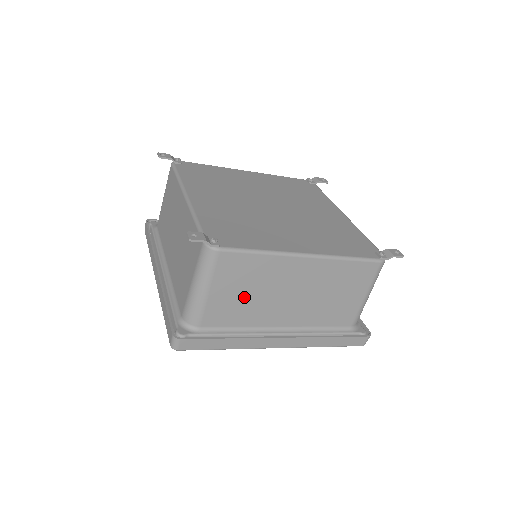
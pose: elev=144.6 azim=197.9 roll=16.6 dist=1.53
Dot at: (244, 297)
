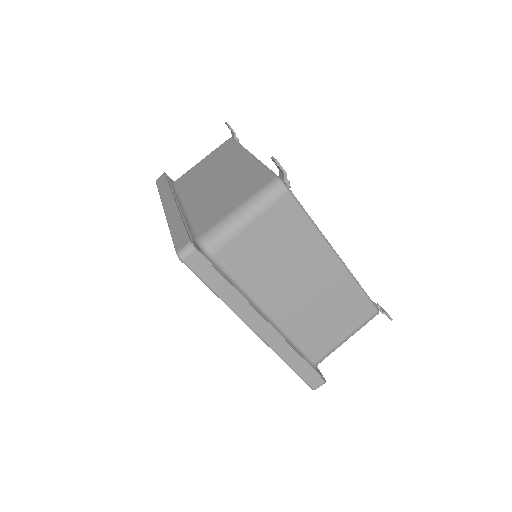
Dot at: (268, 255)
